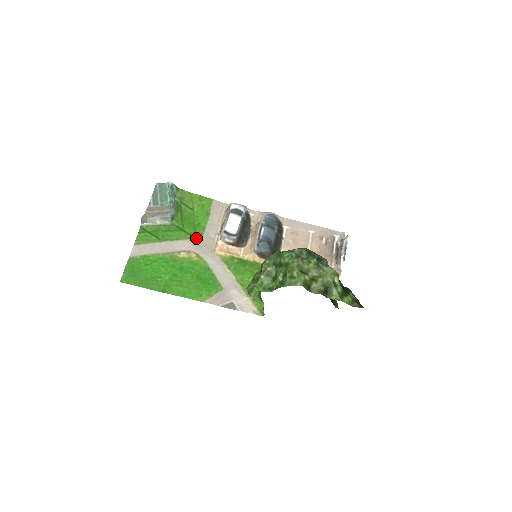
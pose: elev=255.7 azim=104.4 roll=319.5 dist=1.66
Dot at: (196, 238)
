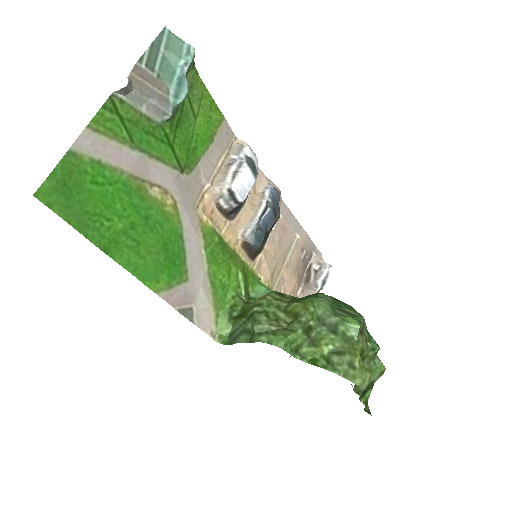
Dot at: (183, 172)
